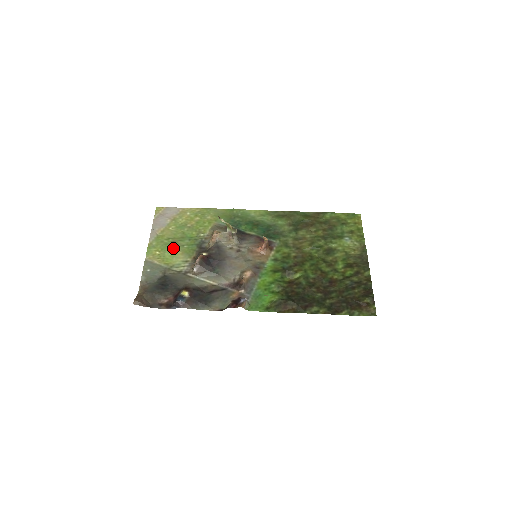
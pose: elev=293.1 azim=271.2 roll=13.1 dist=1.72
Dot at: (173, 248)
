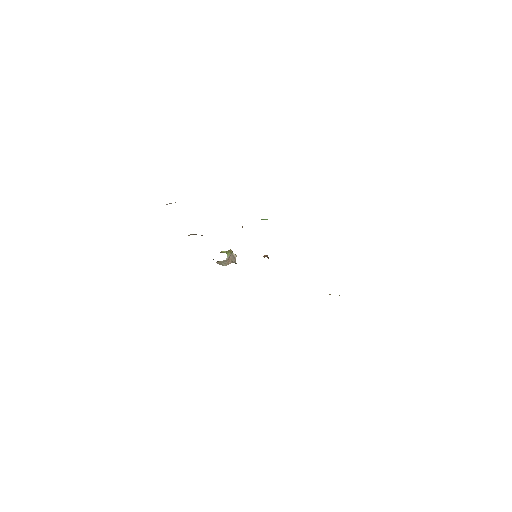
Dot at: occluded
